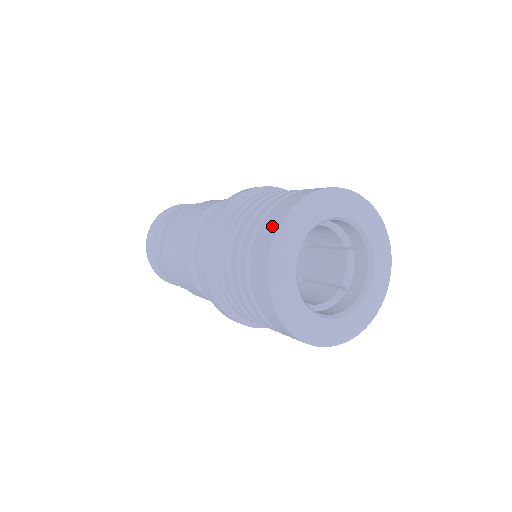
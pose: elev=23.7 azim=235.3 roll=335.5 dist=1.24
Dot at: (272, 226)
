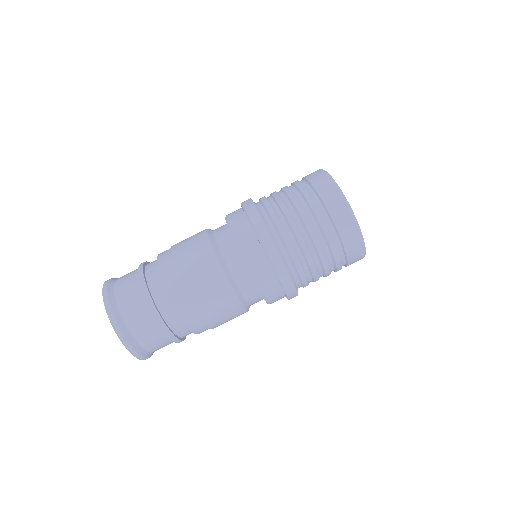
Dot at: (316, 172)
